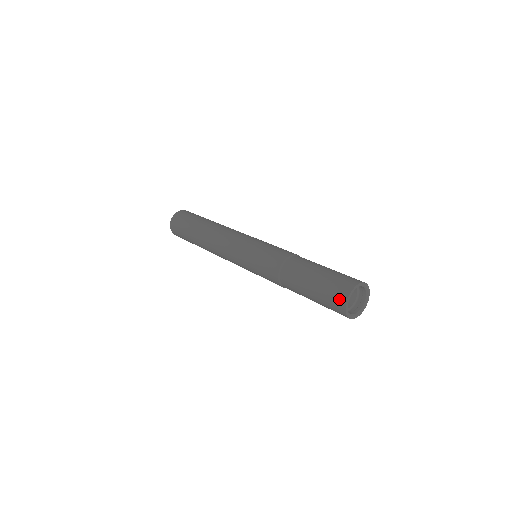
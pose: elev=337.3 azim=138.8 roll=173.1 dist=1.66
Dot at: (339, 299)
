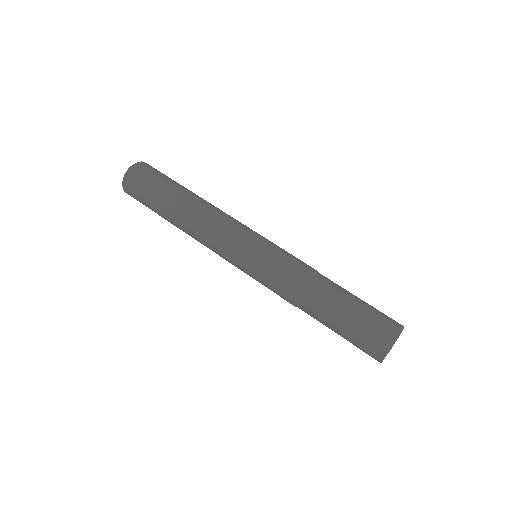
Dot at: (375, 353)
